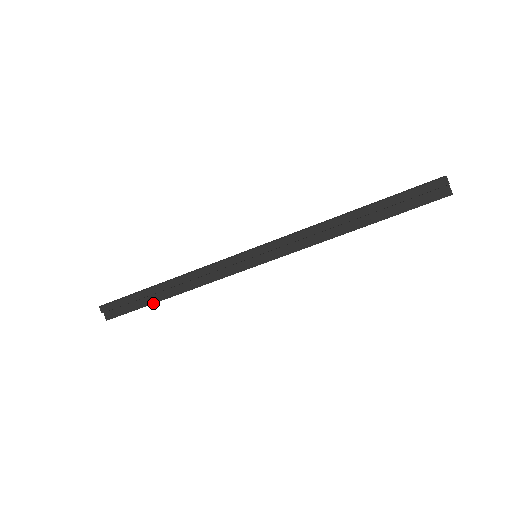
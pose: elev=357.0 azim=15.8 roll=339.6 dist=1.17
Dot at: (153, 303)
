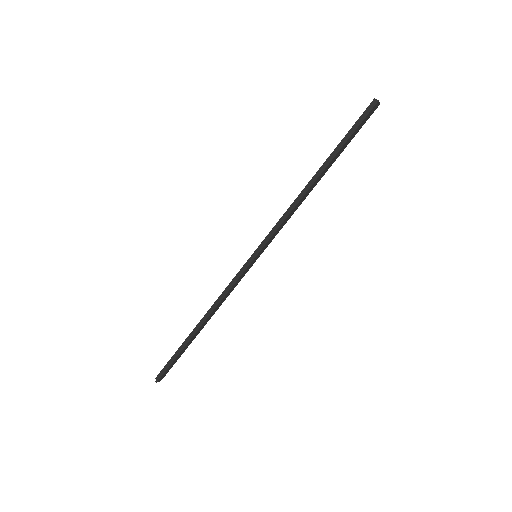
Dot at: occluded
